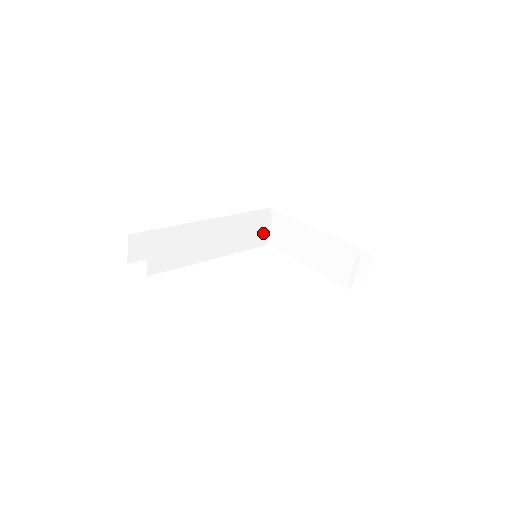
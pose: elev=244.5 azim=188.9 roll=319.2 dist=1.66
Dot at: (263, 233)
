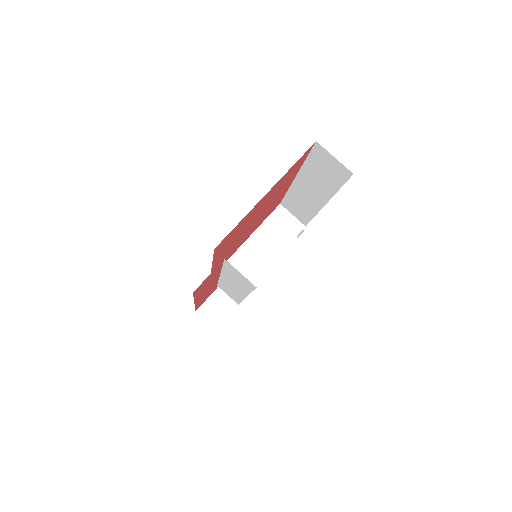
Dot at: (226, 292)
